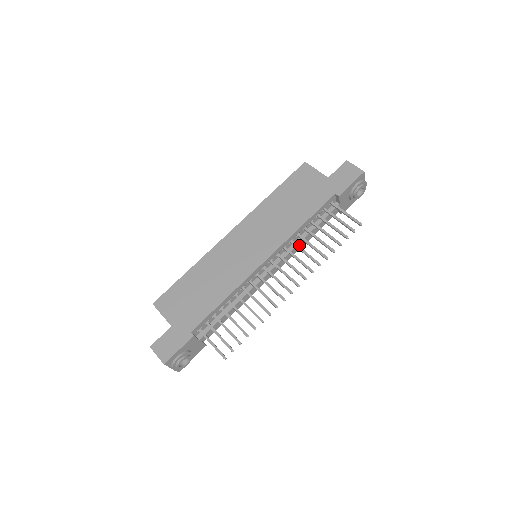
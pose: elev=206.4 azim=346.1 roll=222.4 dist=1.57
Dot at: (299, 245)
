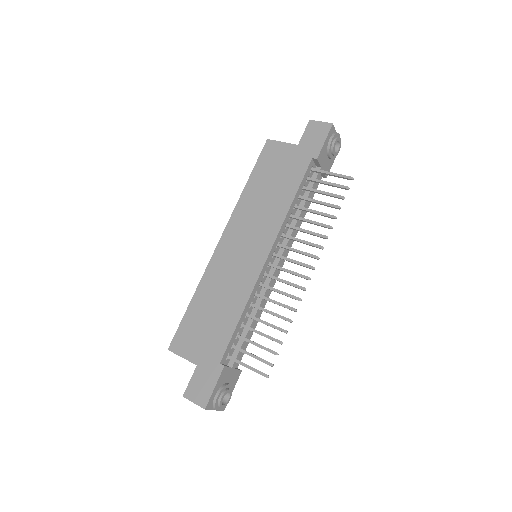
Dot at: (296, 226)
